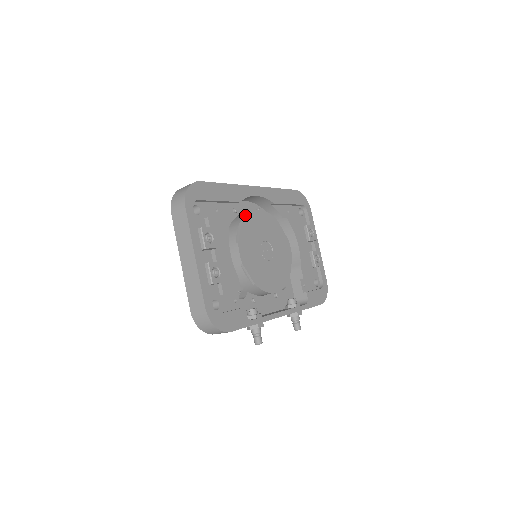
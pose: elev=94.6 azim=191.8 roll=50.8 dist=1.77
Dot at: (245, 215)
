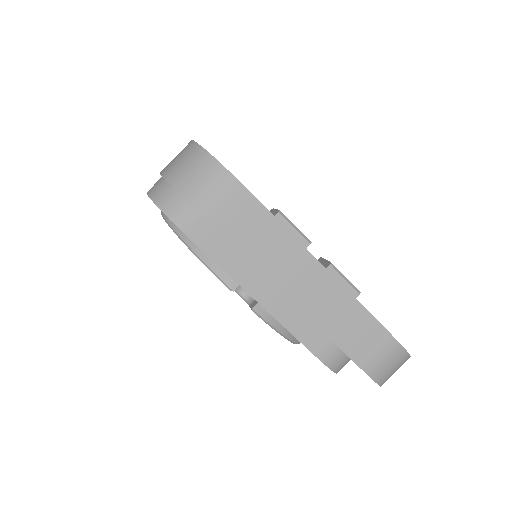
Dot at: occluded
